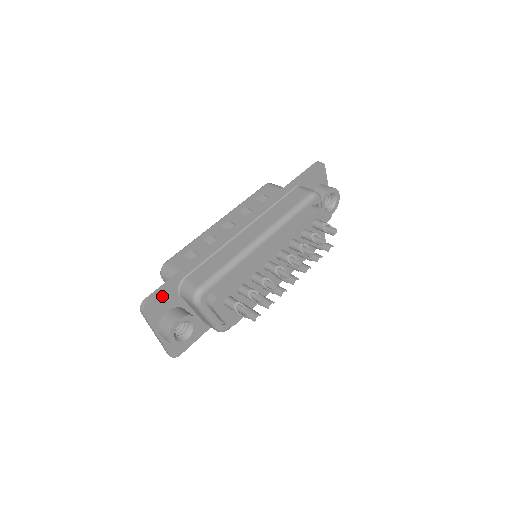
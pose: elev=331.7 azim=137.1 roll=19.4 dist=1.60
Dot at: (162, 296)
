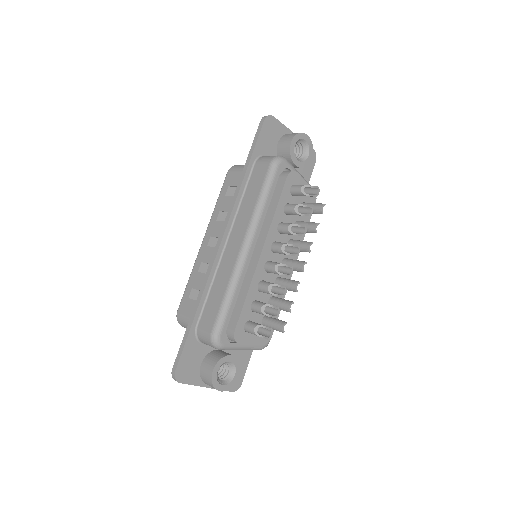
Dot at: (186, 357)
